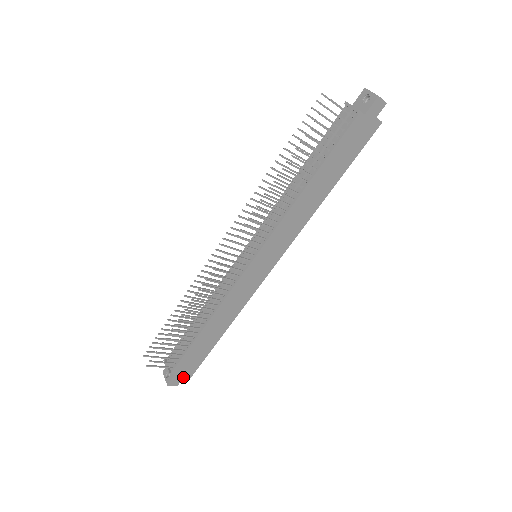
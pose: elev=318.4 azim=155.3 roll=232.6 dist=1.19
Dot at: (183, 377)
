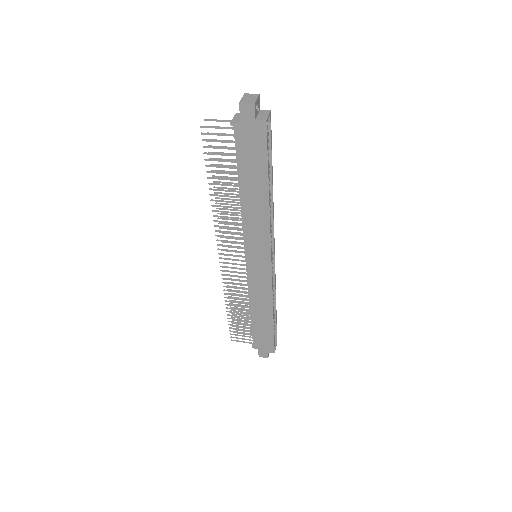
Dot at: (267, 352)
